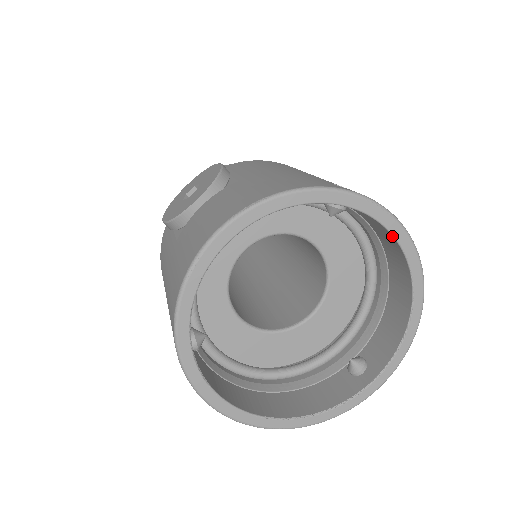
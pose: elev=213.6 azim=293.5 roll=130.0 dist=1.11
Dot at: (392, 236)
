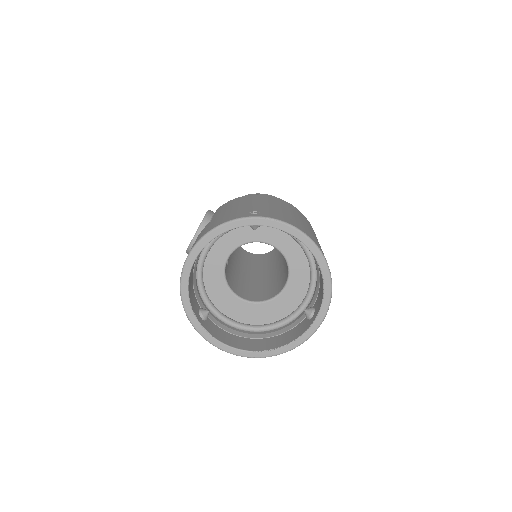
Dot at: (288, 233)
